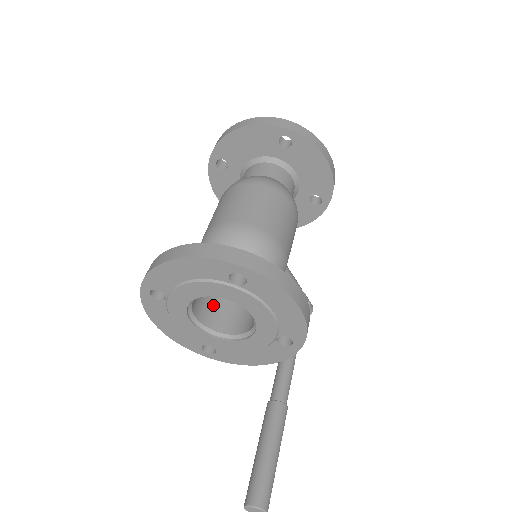
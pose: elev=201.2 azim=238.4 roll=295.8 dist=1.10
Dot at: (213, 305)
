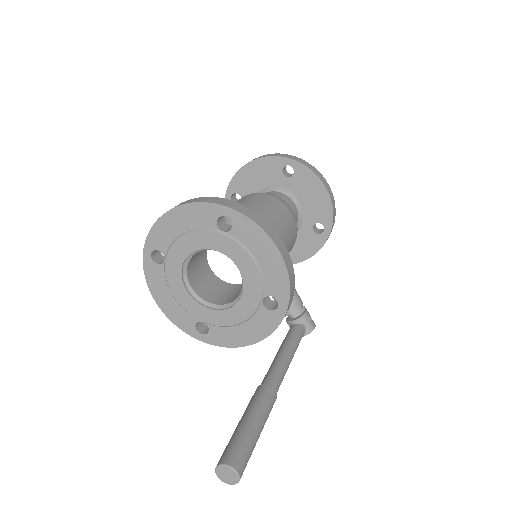
Dot at: (210, 285)
